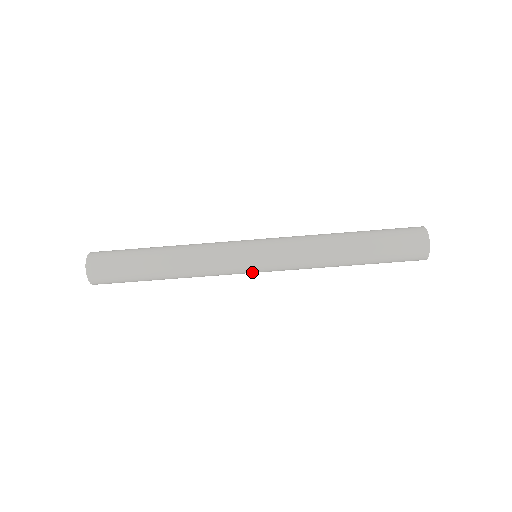
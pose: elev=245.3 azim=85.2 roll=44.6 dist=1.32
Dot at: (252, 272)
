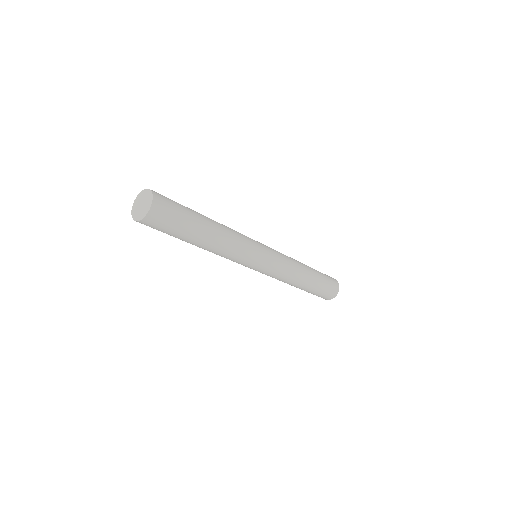
Dot at: occluded
